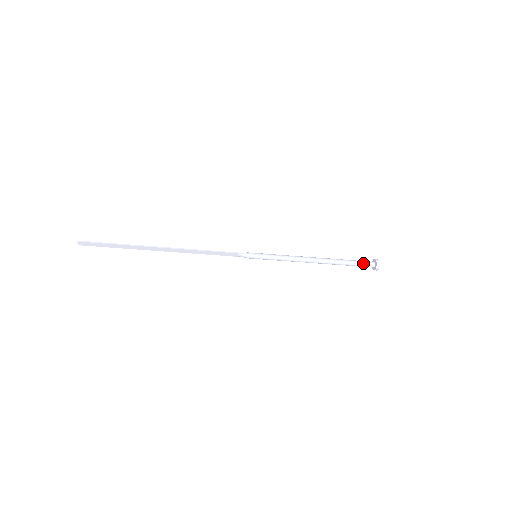
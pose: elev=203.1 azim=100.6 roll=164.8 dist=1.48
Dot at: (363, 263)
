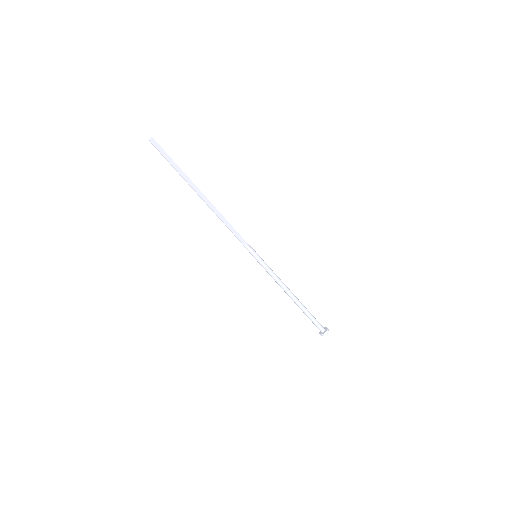
Dot at: occluded
